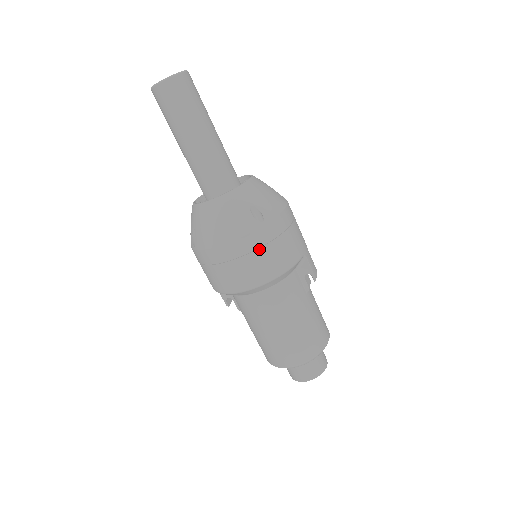
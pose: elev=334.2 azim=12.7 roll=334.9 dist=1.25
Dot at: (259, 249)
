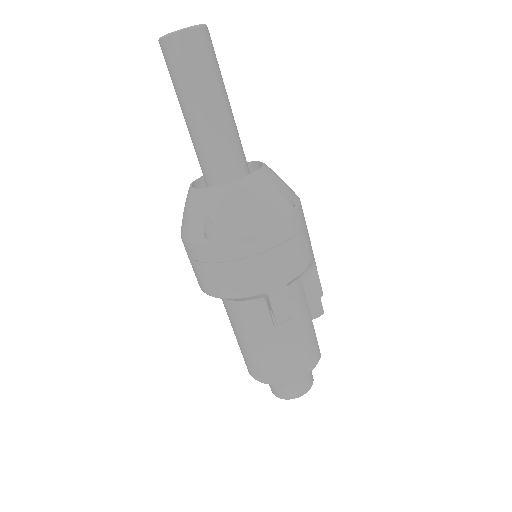
Dot at: (202, 263)
